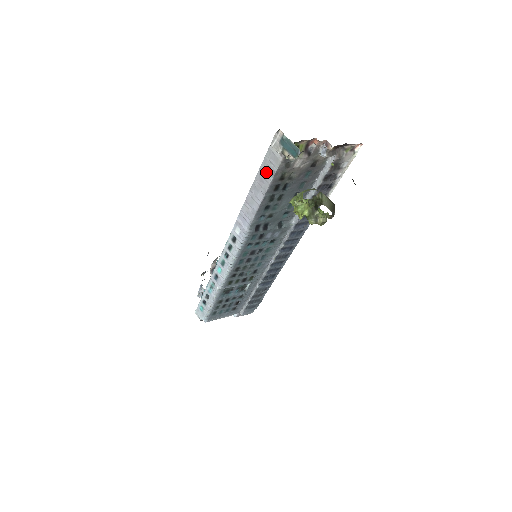
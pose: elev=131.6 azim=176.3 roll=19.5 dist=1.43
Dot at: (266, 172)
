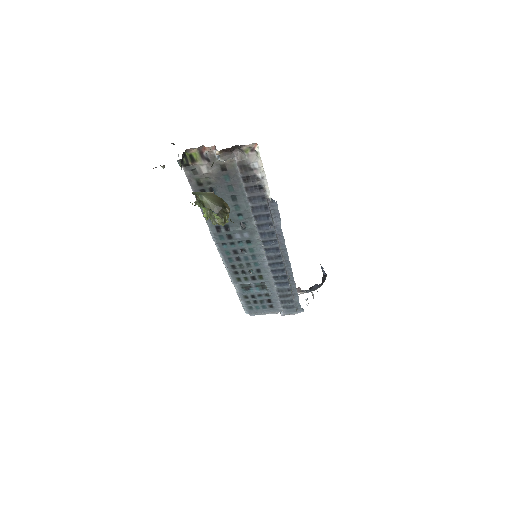
Dot at: occluded
